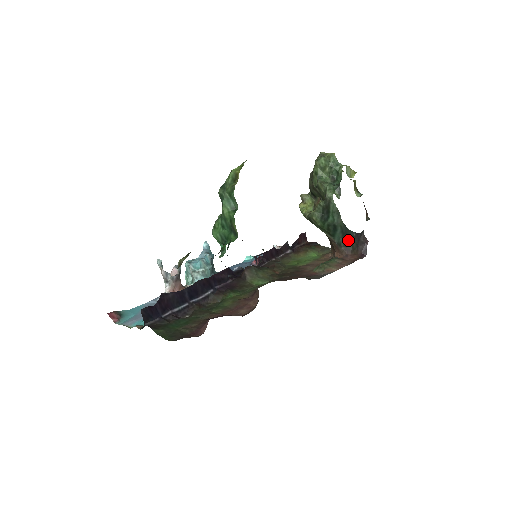
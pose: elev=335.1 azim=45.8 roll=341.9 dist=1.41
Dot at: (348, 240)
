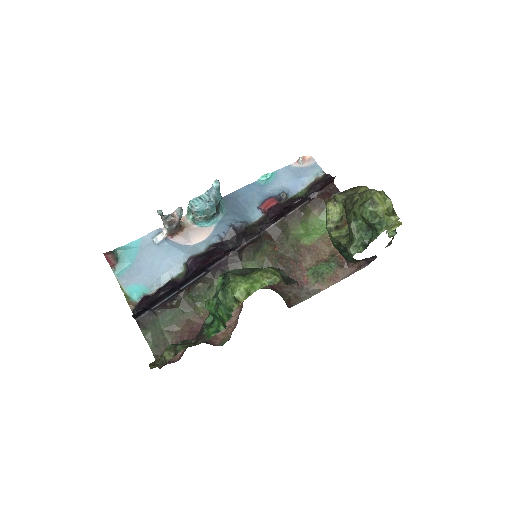
Dot at: (356, 260)
